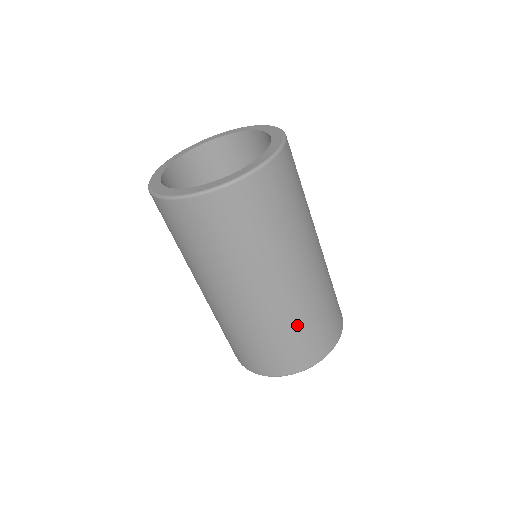
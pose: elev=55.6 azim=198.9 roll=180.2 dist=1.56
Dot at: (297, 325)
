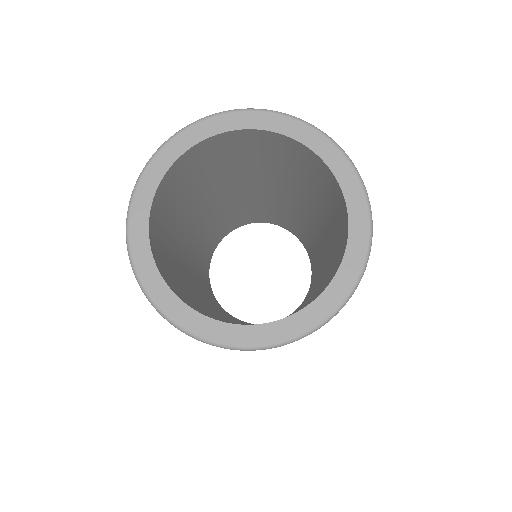
Dot at: occluded
